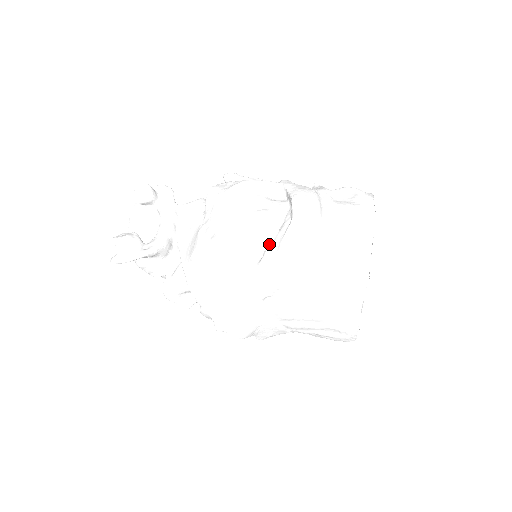
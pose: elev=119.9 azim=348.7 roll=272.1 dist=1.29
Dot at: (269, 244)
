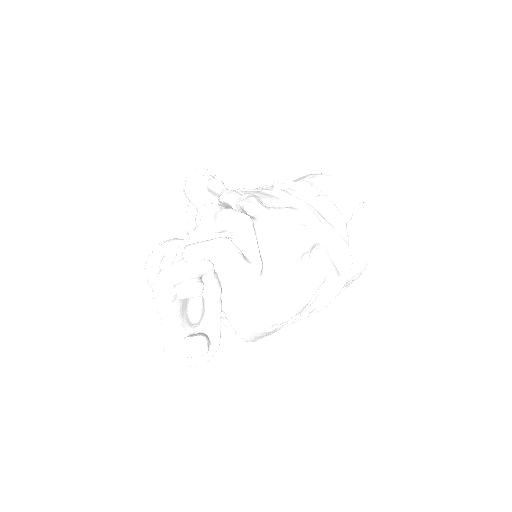
Dot at: (314, 302)
